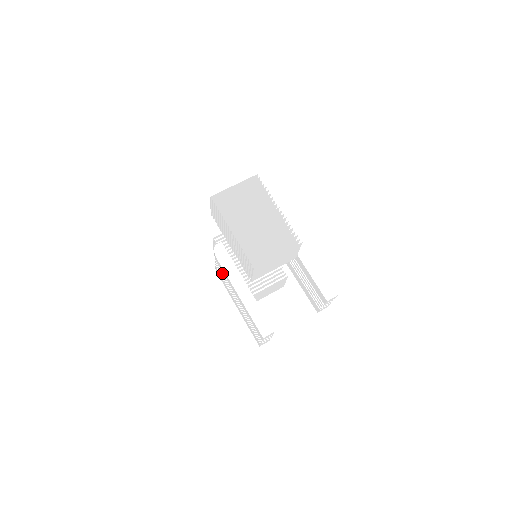
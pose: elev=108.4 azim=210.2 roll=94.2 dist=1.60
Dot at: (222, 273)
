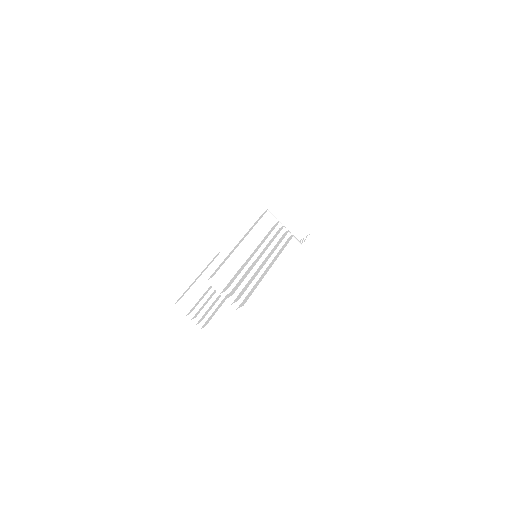
Dot at: occluded
